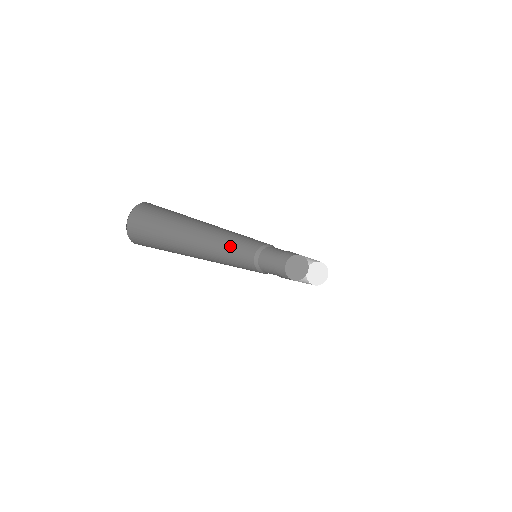
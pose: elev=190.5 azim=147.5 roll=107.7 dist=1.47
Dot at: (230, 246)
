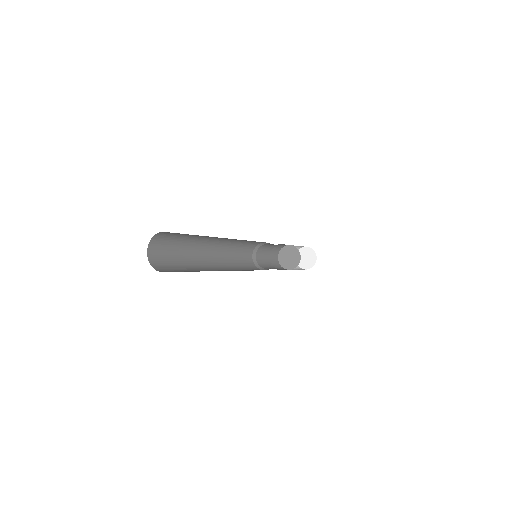
Dot at: (232, 260)
